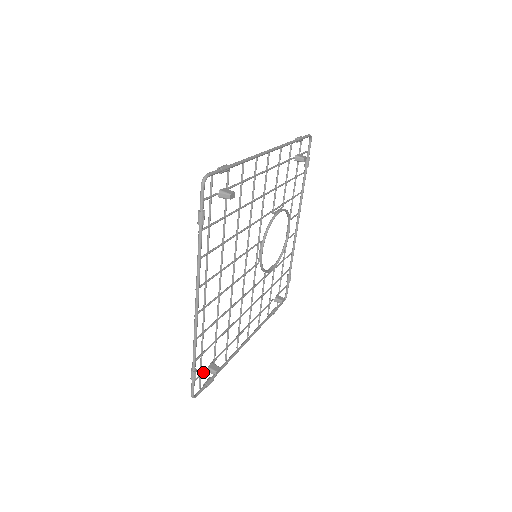
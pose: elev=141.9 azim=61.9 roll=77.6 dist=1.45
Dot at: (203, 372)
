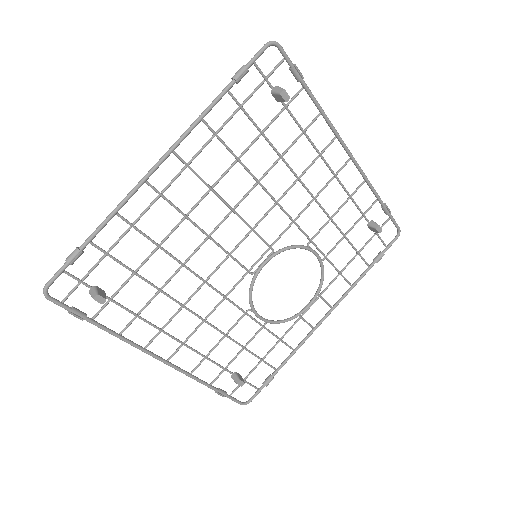
Dot at: (86, 283)
